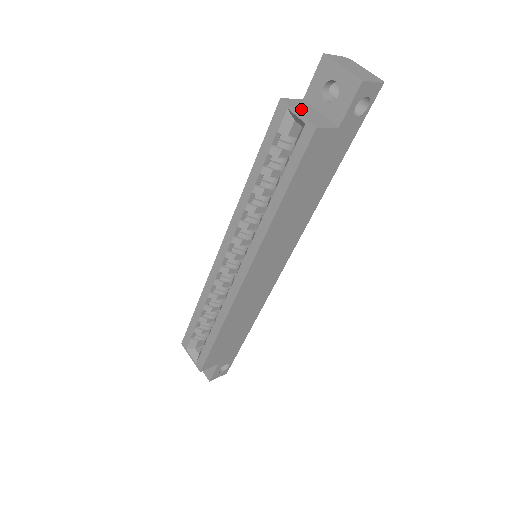
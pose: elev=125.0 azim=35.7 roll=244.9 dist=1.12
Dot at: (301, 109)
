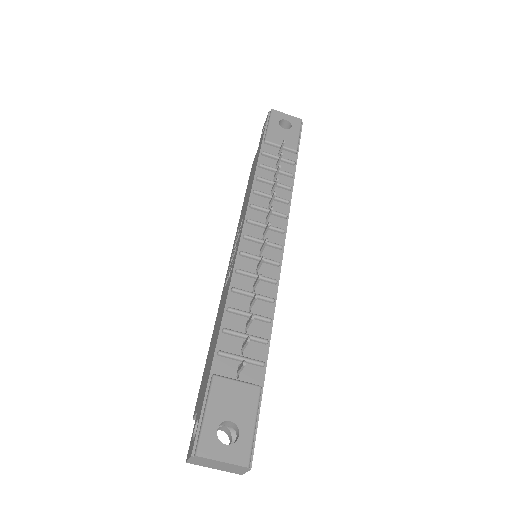
Dot at: occluded
